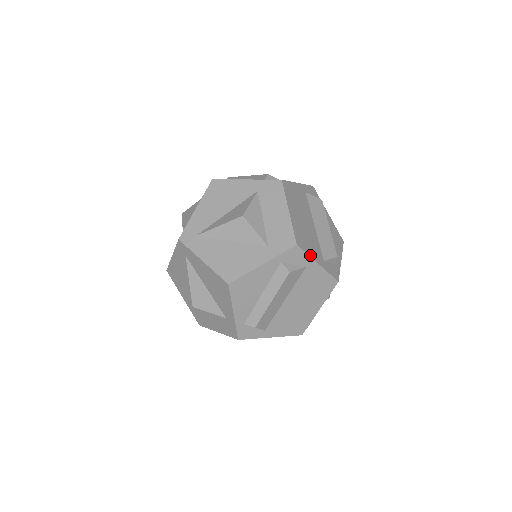
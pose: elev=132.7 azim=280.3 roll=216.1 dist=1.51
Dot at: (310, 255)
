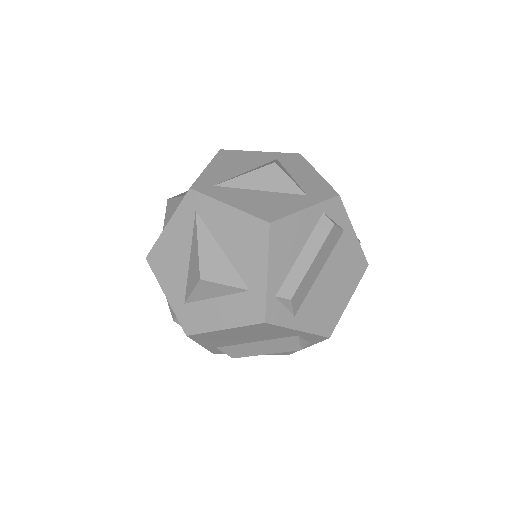
Dot at: (348, 217)
